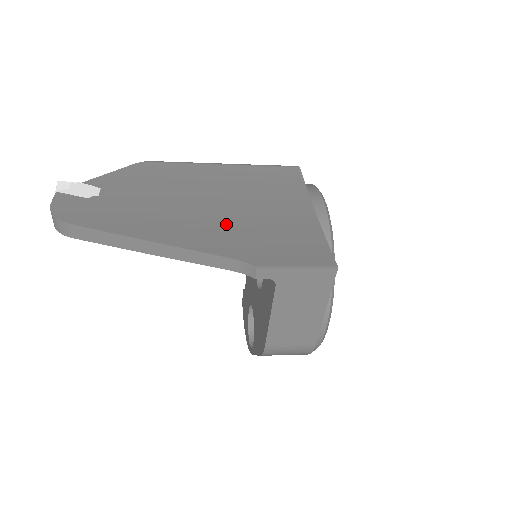
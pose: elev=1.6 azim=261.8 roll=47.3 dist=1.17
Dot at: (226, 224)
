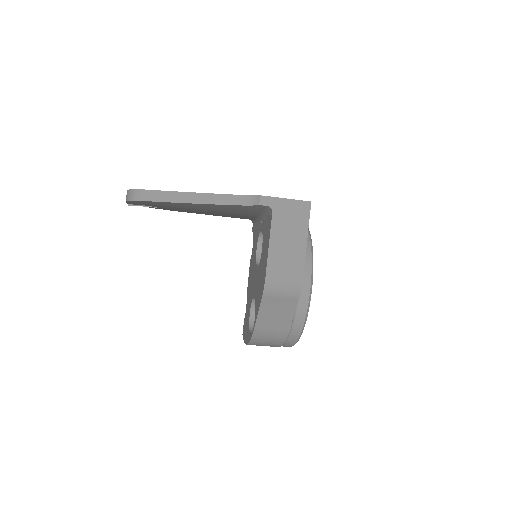
Dot at: occluded
